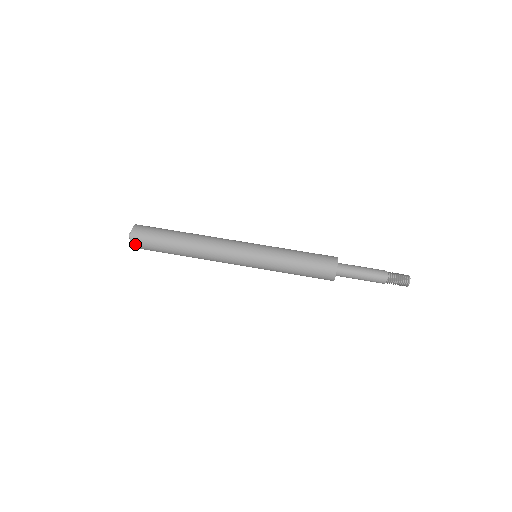
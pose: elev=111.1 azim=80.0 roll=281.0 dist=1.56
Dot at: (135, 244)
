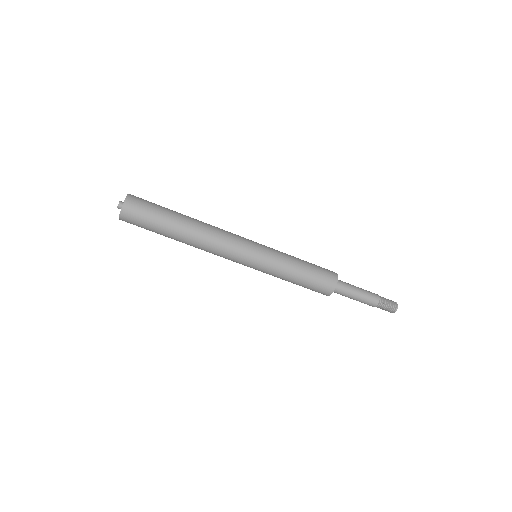
Dot at: occluded
